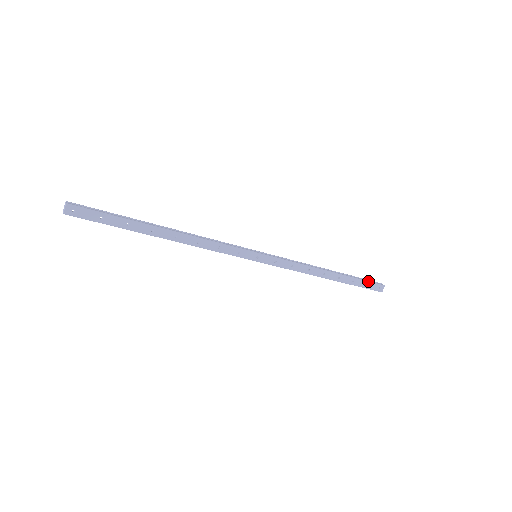
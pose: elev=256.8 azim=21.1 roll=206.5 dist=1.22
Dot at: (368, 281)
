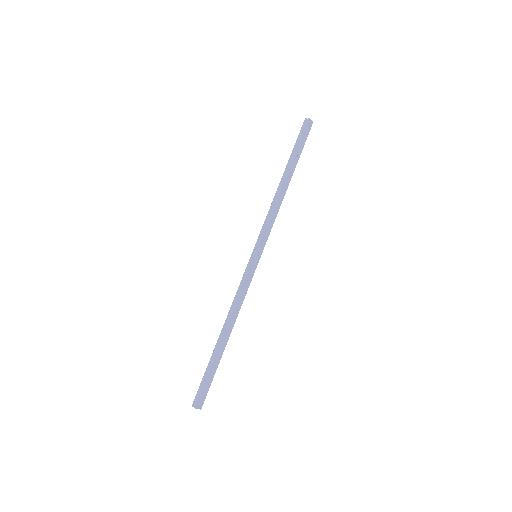
Dot at: (301, 138)
